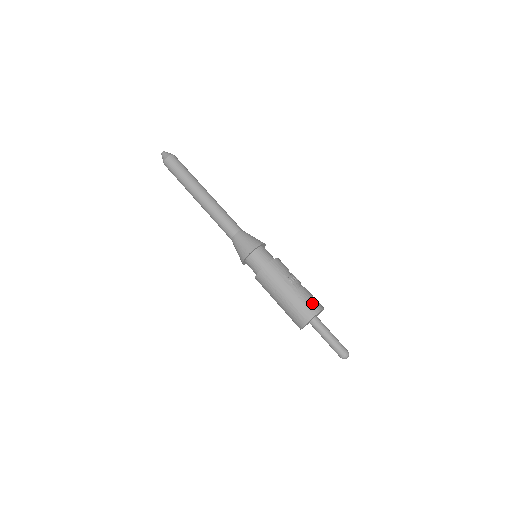
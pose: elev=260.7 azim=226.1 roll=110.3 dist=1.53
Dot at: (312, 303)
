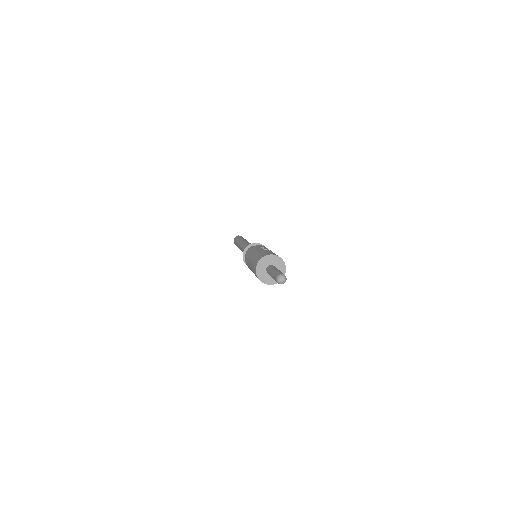
Dot at: (270, 253)
